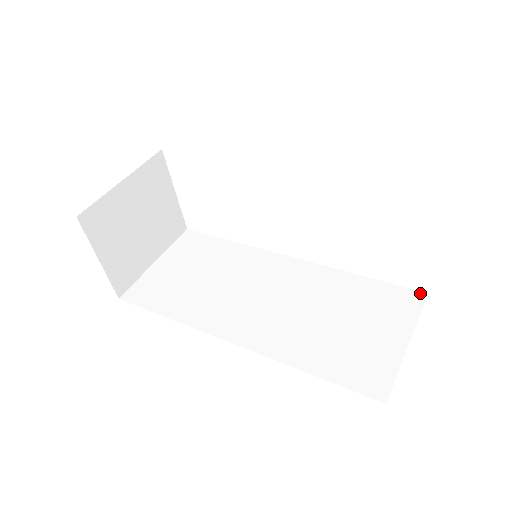
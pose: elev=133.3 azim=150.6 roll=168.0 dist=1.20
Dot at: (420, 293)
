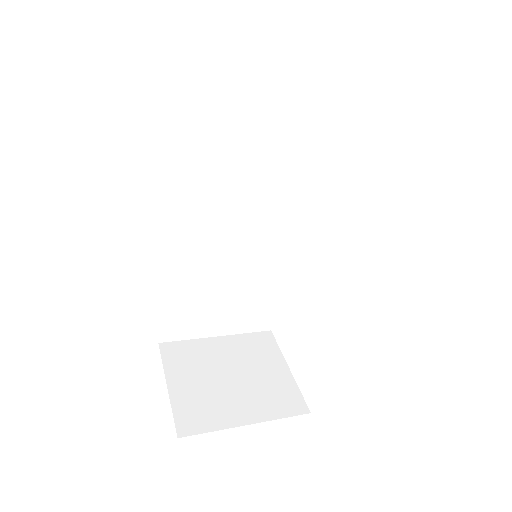
Dot at: occluded
